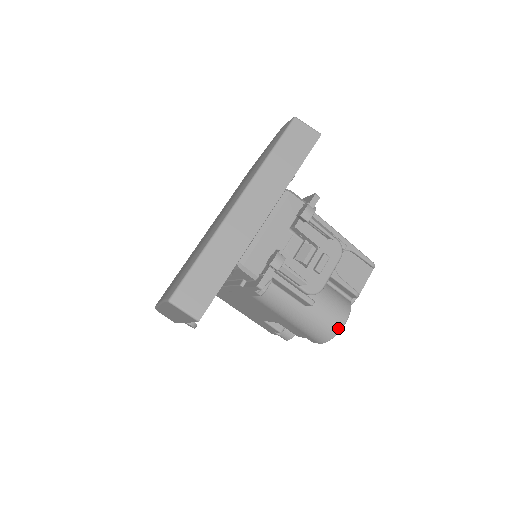
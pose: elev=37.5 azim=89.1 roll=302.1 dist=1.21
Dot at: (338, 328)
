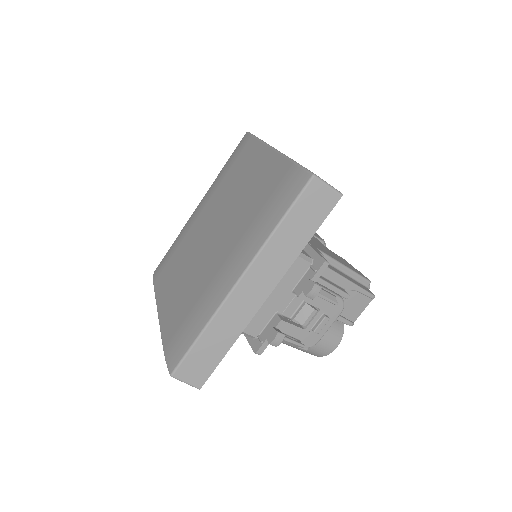
Dot at: (328, 352)
